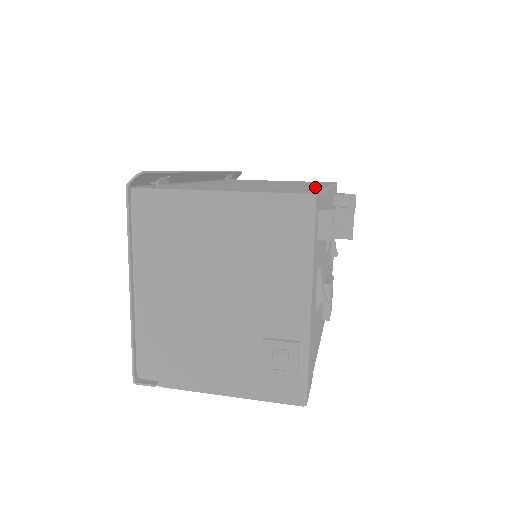
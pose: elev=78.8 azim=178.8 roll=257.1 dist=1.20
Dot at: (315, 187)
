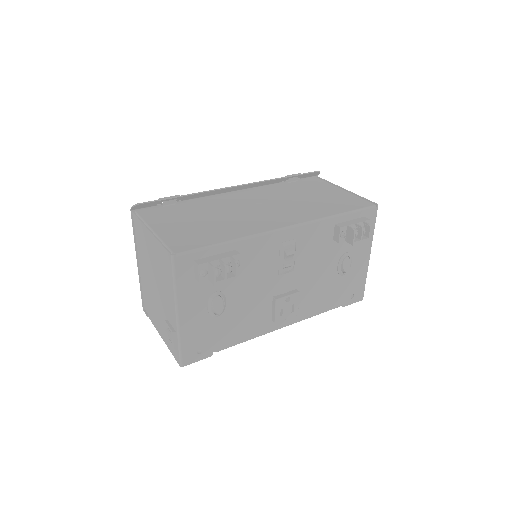
Dot at: (255, 230)
